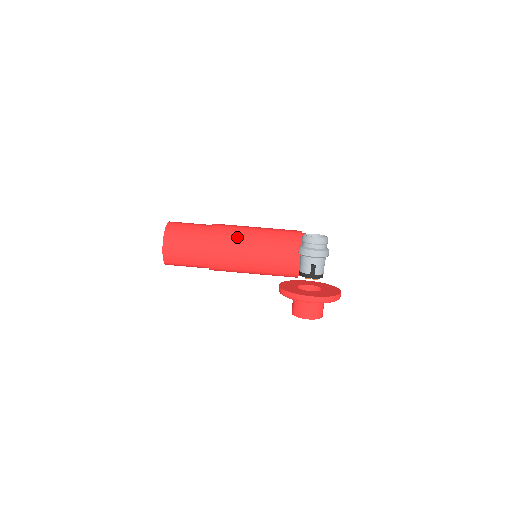
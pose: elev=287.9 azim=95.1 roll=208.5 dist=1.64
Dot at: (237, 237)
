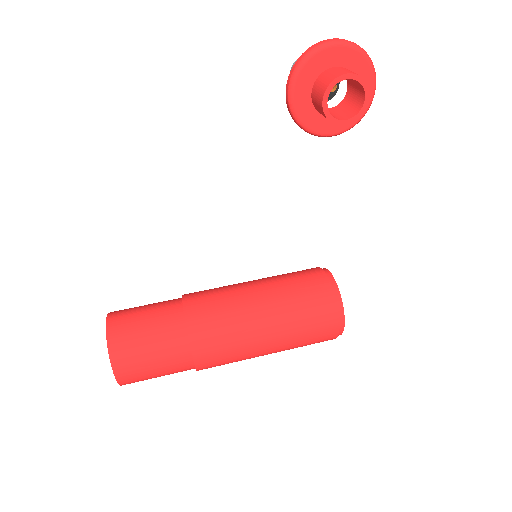
Dot at: (223, 286)
